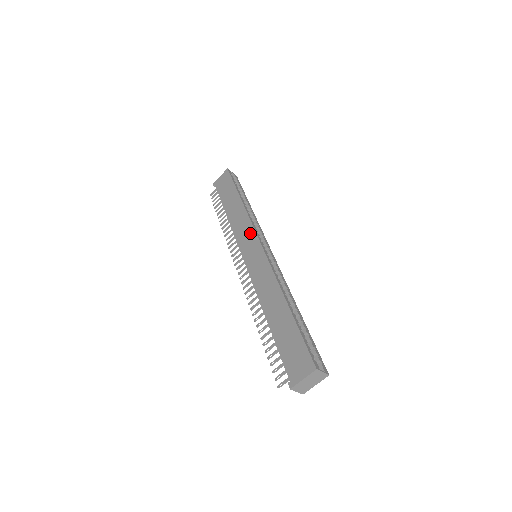
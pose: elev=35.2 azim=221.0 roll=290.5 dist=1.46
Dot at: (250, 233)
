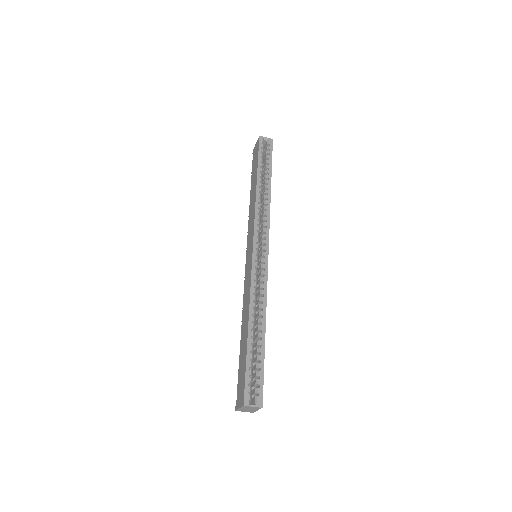
Dot at: (252, 231)
